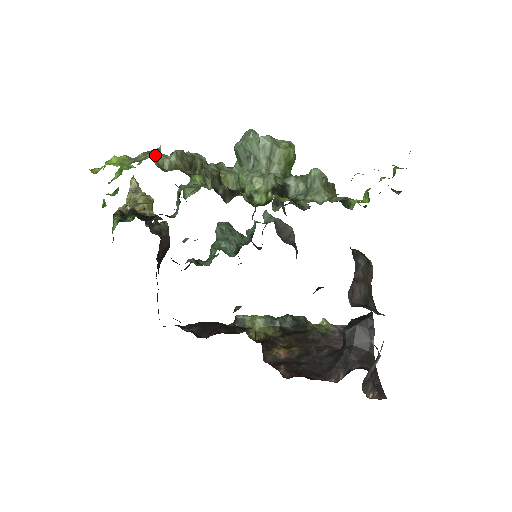
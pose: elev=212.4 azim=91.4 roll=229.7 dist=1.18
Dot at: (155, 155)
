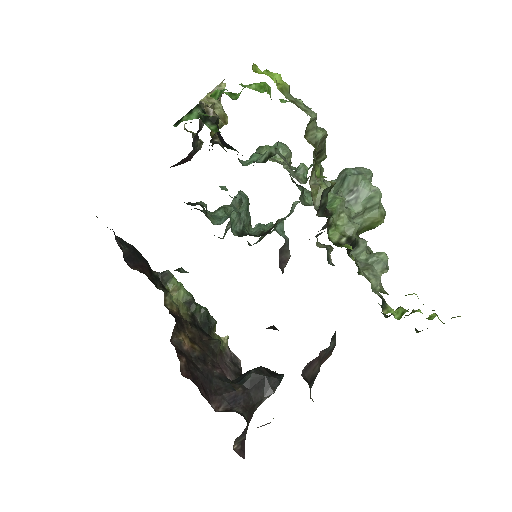
Dot at: (314, 118)
